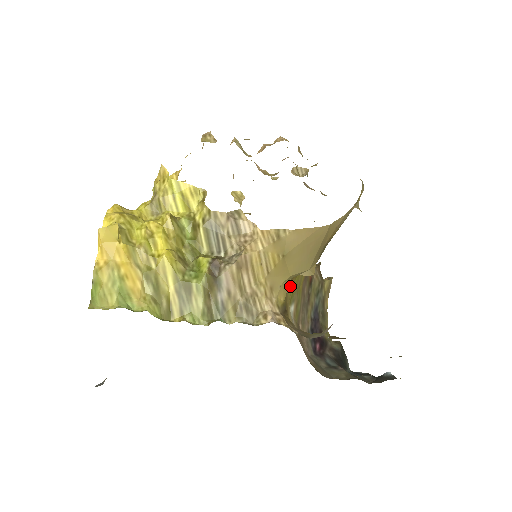
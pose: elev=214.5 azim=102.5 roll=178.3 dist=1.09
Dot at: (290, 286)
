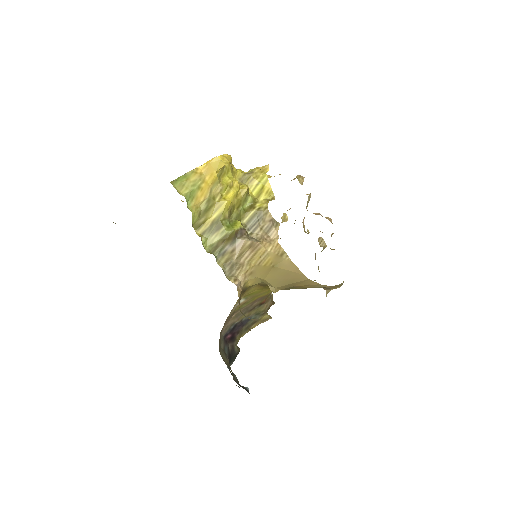
Dot at: (255, 288)
